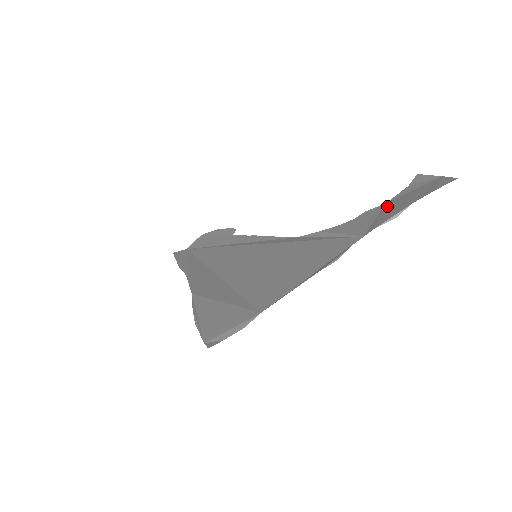
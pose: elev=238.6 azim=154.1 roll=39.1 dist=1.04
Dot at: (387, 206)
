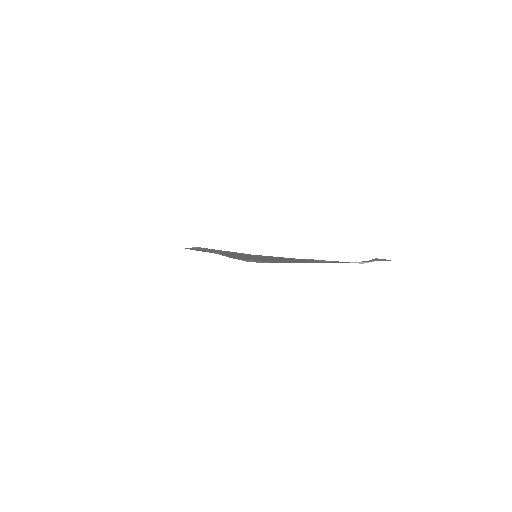
Dot at: occluded
